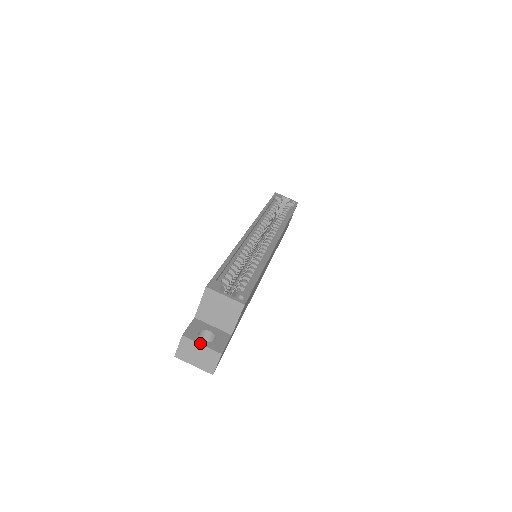
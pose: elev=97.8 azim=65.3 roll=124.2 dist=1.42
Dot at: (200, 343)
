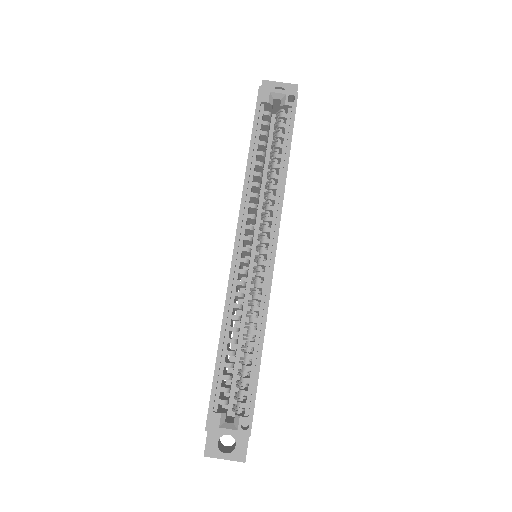
Dot at: occluded
